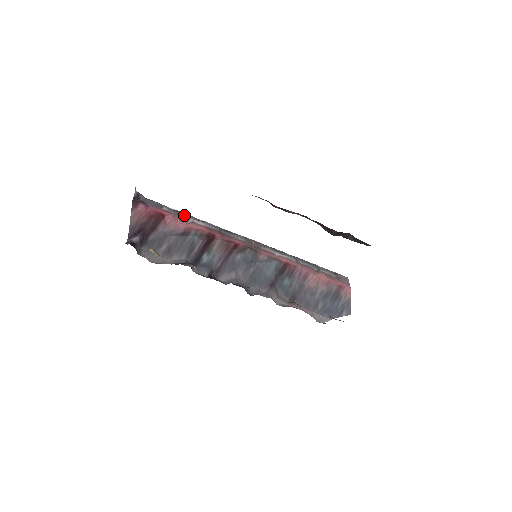
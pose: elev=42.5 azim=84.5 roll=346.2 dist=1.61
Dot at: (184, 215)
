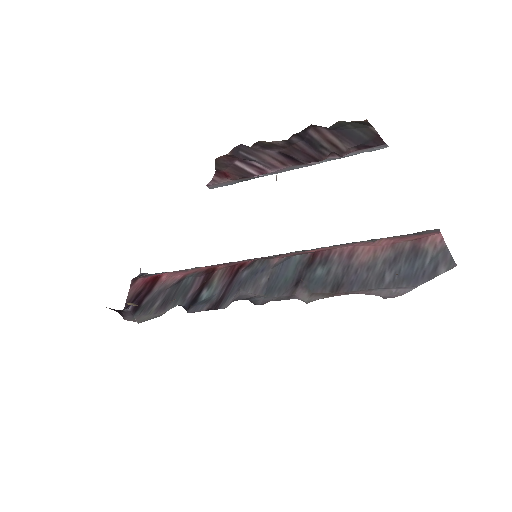
Dot at: occluded
